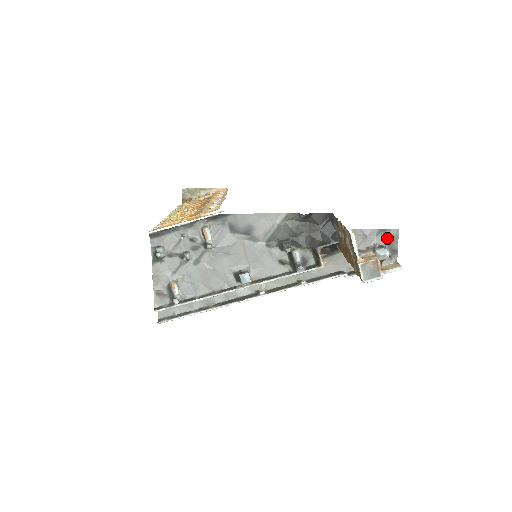
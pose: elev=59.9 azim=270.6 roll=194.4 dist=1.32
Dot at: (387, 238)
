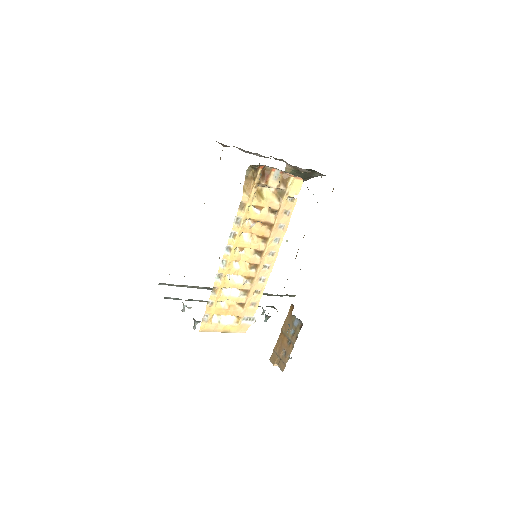
Dot at: occluded
